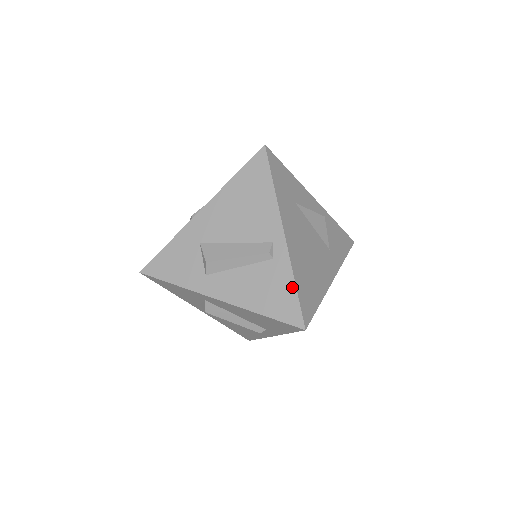
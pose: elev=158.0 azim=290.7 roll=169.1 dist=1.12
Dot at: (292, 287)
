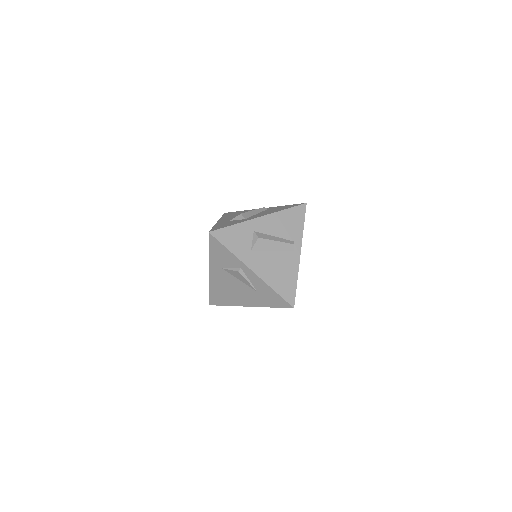
Dot at: (285, 206)
